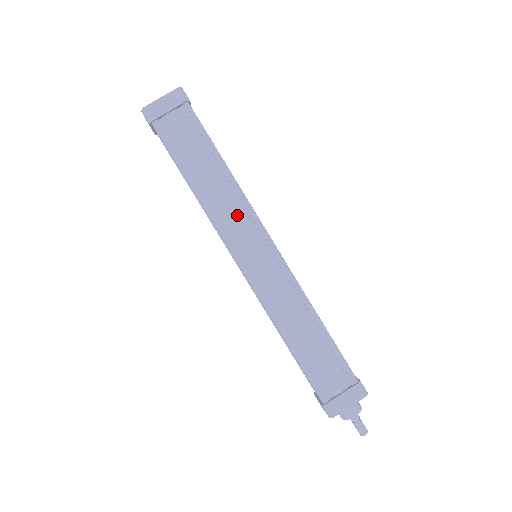
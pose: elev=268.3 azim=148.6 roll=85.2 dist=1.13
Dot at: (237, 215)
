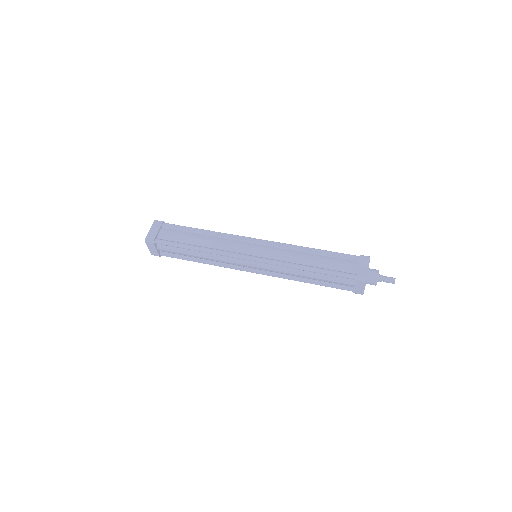
Dot at: (229, 242)
